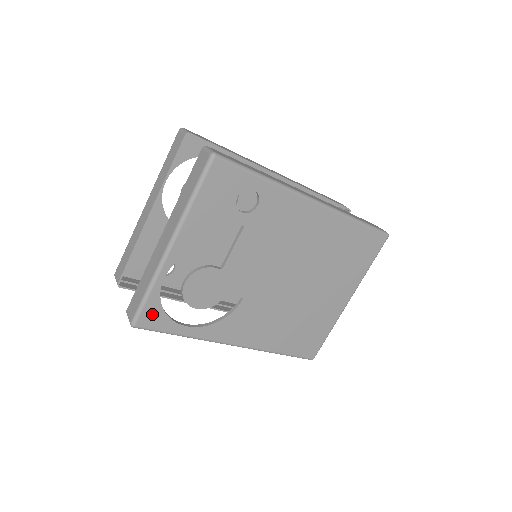
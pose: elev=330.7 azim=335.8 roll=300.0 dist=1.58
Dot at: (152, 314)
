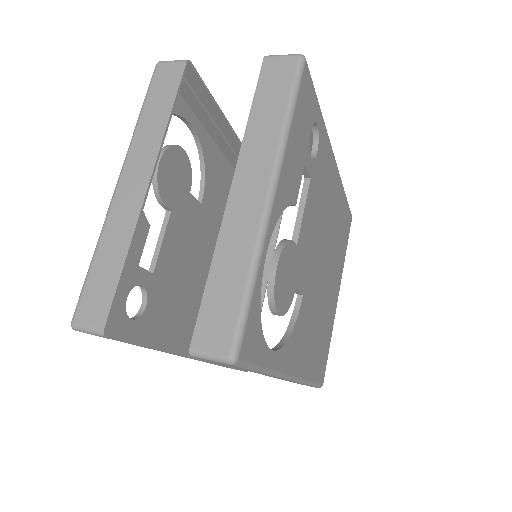
Dot at: (252, 330)
